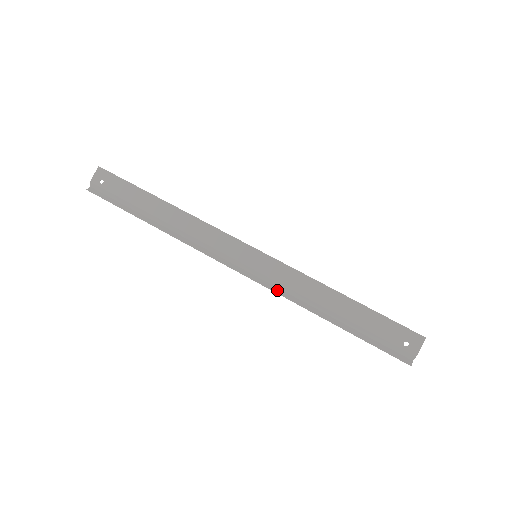
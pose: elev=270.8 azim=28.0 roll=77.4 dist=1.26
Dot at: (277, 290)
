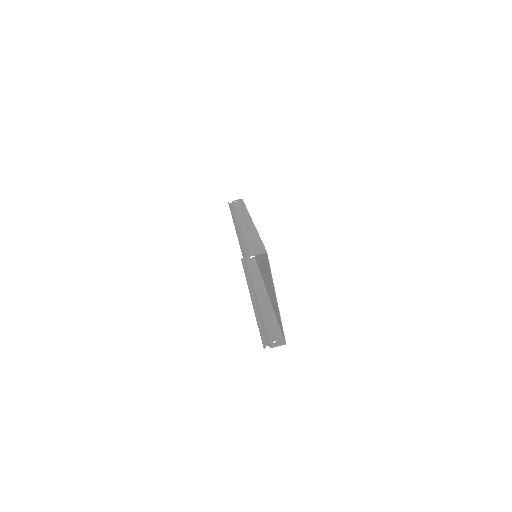
Dot at: (238, 231)
